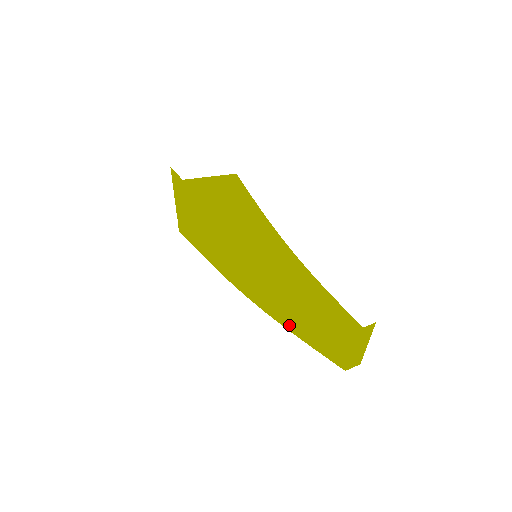
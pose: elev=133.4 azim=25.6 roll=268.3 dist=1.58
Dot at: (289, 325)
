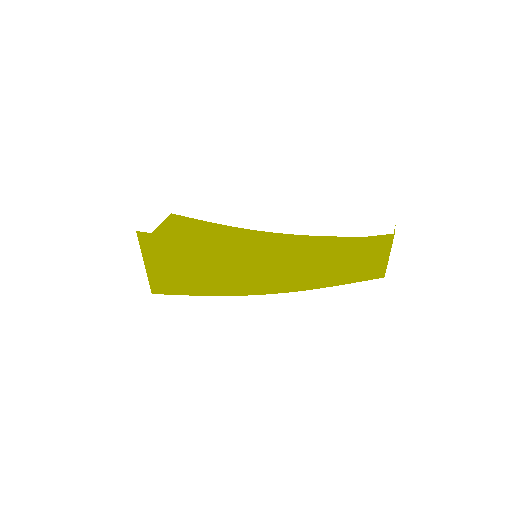
Dot at: (320, 283)
